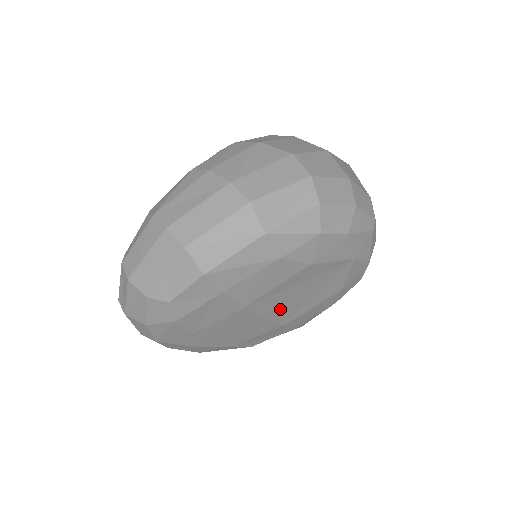
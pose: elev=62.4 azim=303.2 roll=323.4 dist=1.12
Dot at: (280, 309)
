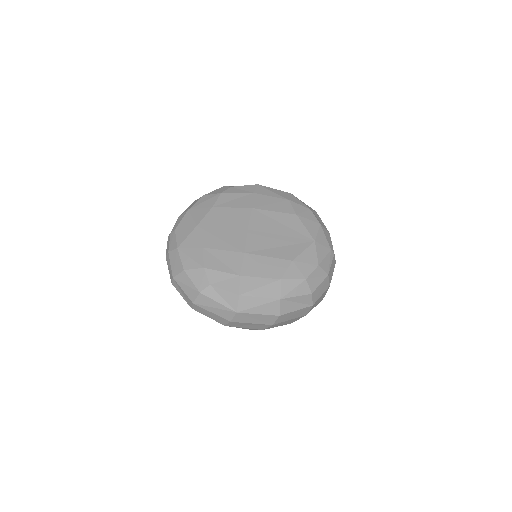
Dot at: (258, 234)
